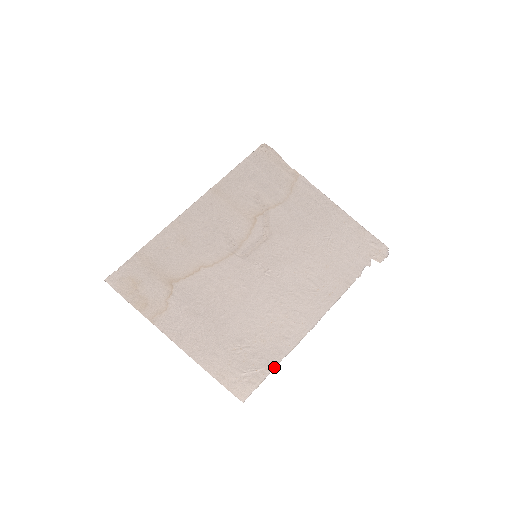
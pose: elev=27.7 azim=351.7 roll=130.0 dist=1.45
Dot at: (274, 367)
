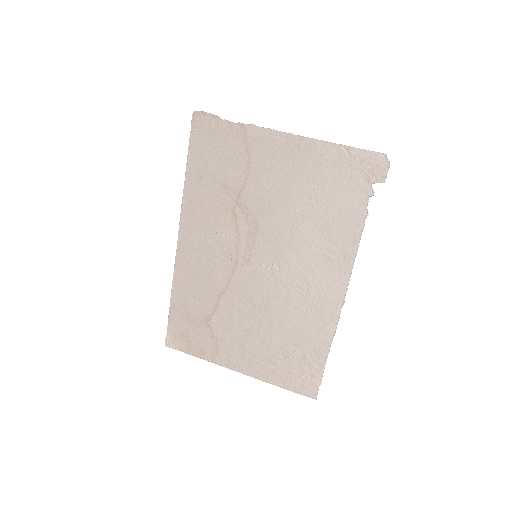
Dot at: (326, 359)
